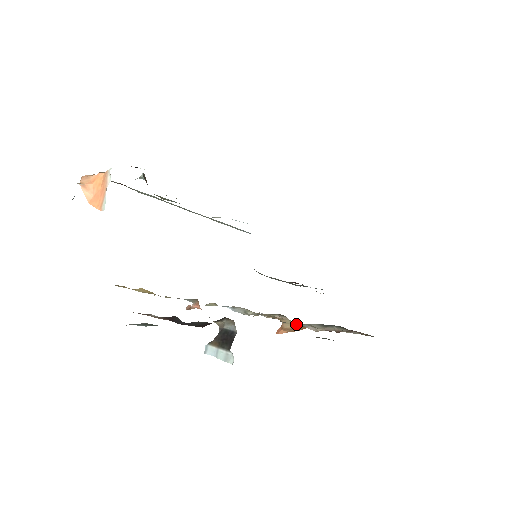
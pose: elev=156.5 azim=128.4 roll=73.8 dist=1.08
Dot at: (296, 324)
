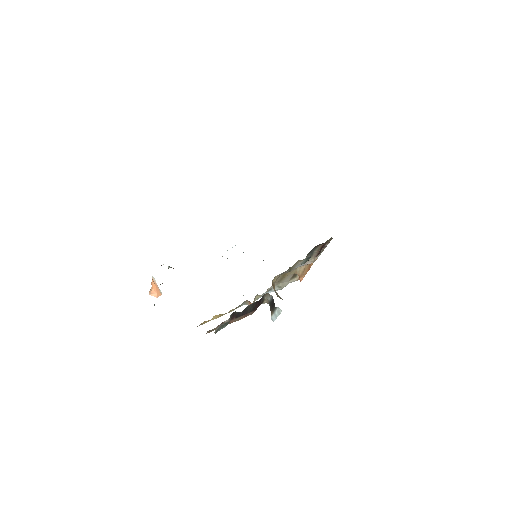
Dot at: (301, 268)
